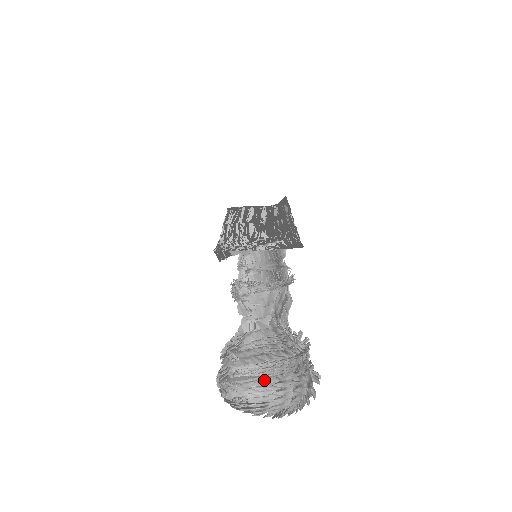
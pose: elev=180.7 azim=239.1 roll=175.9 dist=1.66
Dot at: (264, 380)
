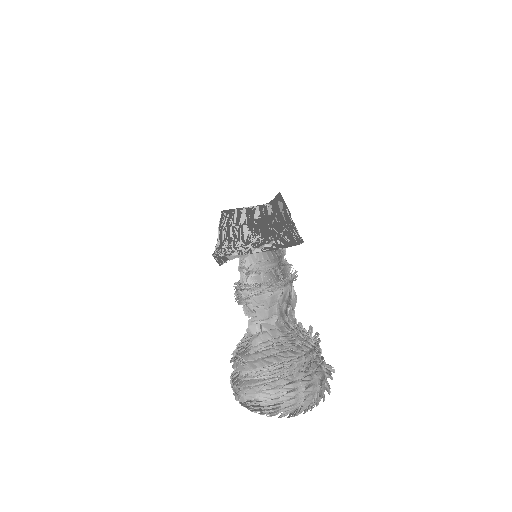
Dot at: (274, 382)
